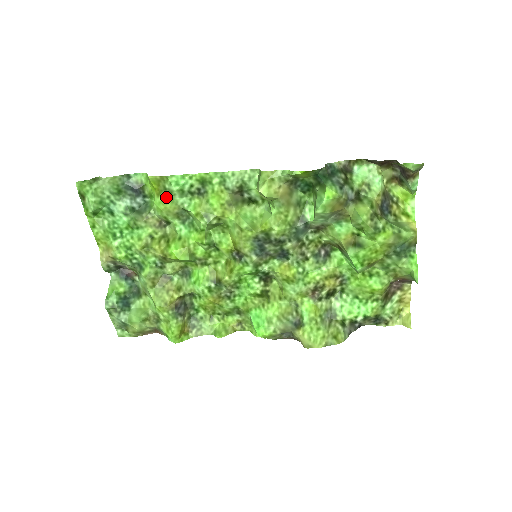
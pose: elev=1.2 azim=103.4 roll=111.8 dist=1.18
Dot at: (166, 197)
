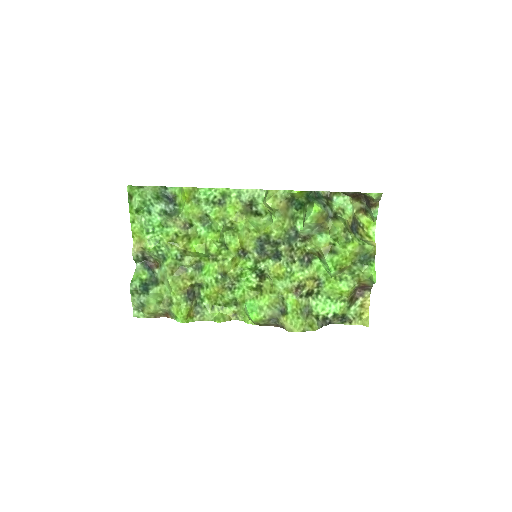
Dot at: (194, 204)
